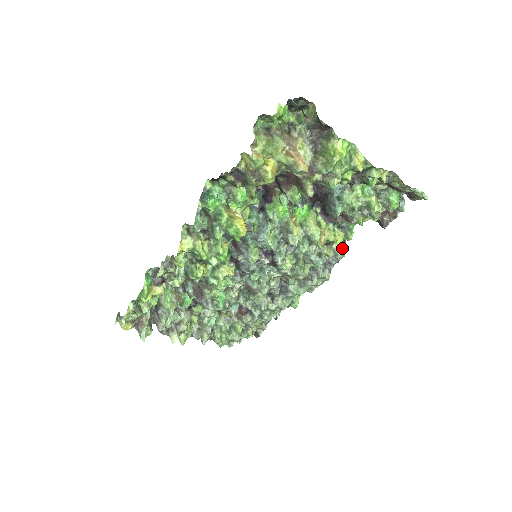
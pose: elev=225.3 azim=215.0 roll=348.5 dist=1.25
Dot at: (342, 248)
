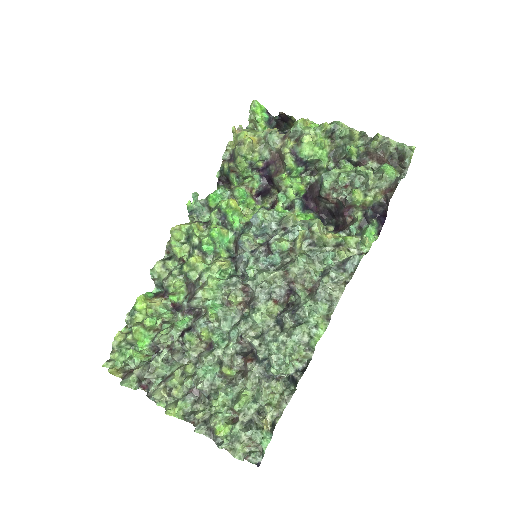
Dot at: occluded
